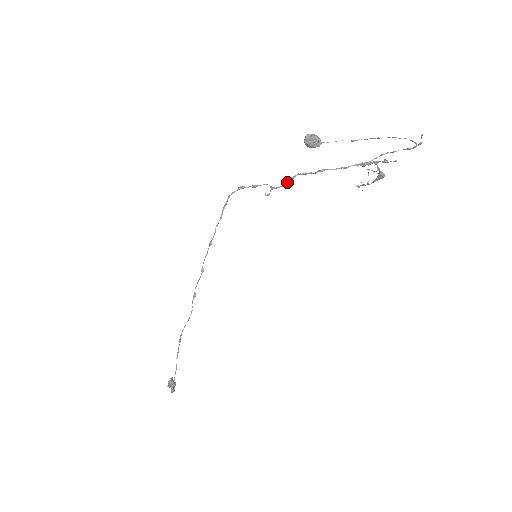
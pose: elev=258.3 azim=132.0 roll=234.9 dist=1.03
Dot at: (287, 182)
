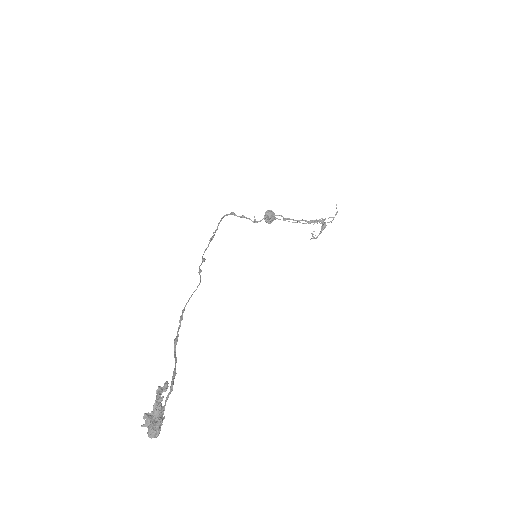
Dot at: (267, 215)
